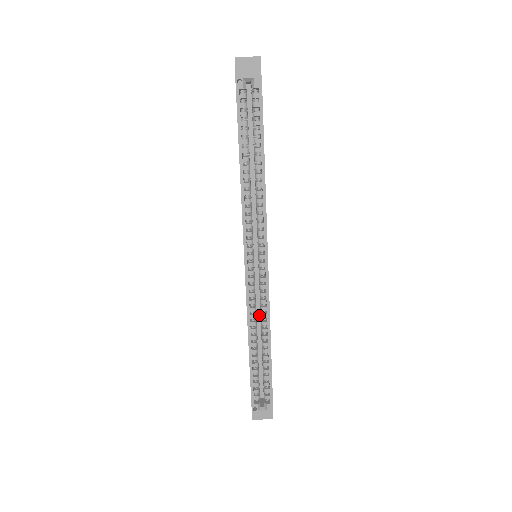
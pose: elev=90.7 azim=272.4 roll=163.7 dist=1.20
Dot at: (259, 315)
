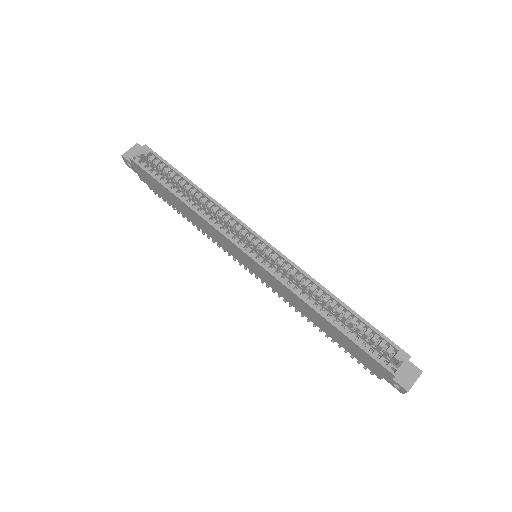
Dot at: occluded
